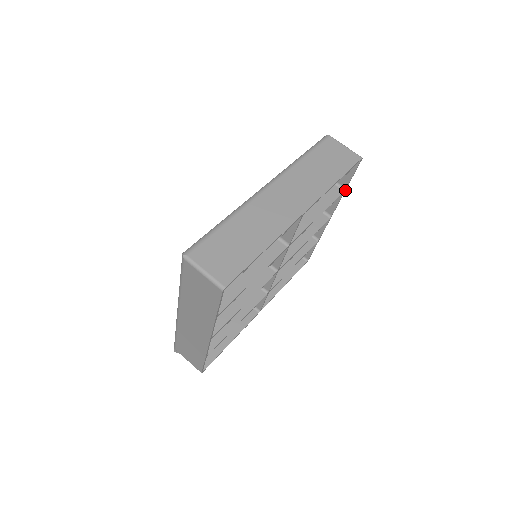
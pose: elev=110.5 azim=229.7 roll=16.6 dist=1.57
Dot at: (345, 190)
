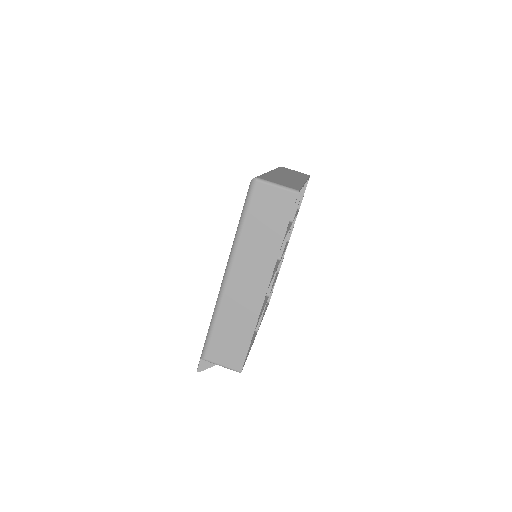
Dot at: occluded
